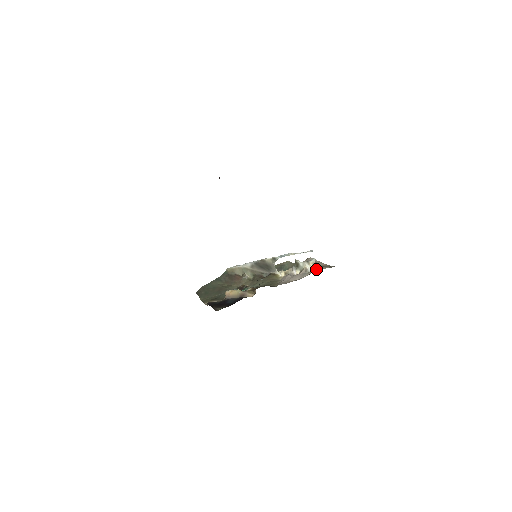
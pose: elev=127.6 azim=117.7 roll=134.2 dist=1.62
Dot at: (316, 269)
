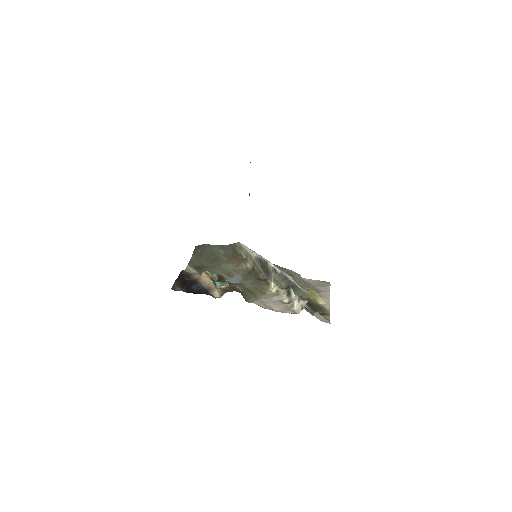
Dot at: (313, 307)
